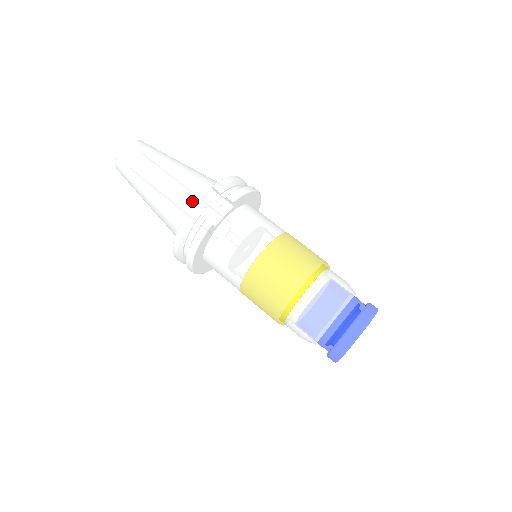
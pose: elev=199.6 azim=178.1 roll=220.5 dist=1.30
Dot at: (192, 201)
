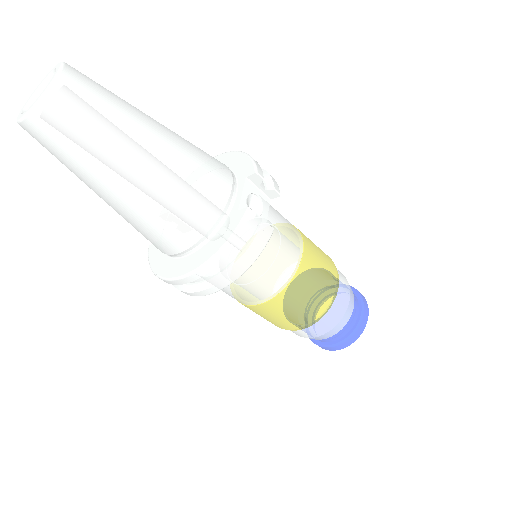
Dot at: (223, 194)
